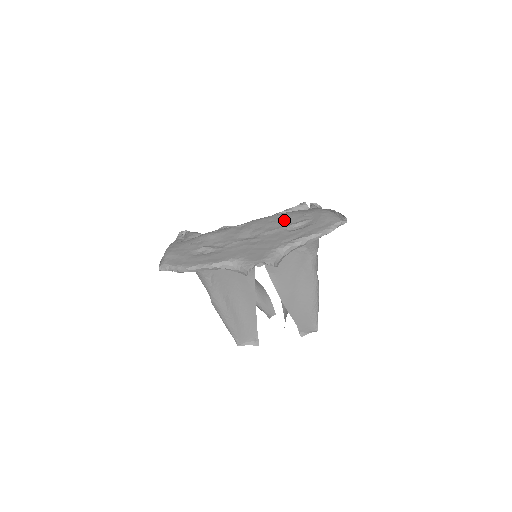
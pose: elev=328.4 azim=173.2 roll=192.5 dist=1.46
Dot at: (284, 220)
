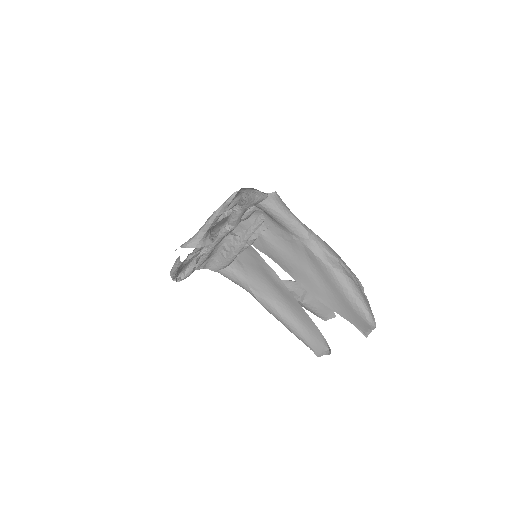
Dot at: occluded
